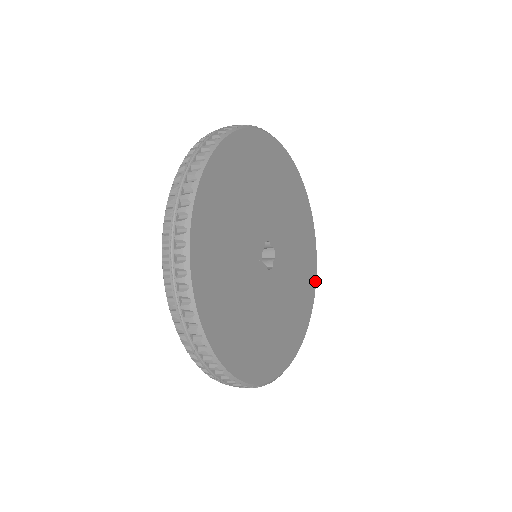
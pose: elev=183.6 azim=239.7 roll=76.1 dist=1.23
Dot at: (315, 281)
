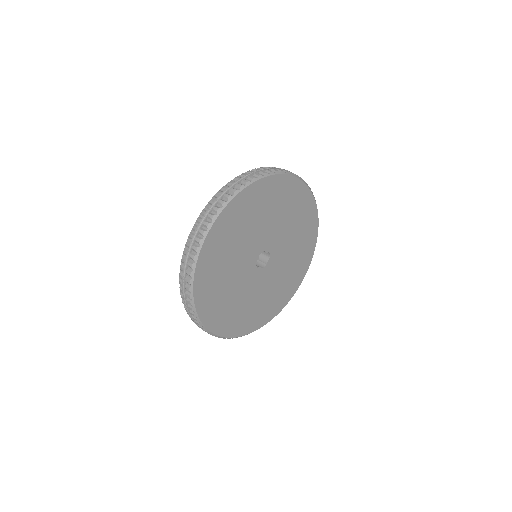
Dot at: (314, 247)
